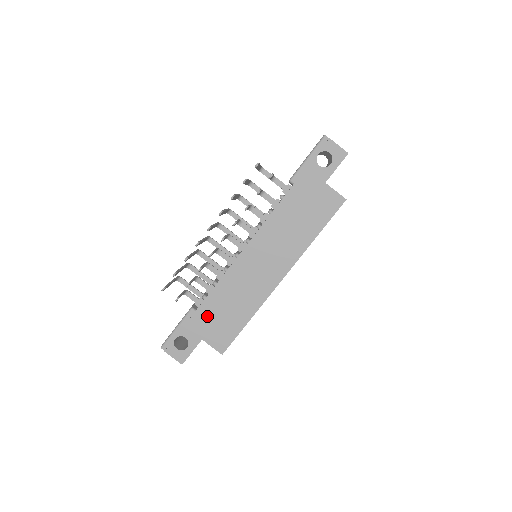
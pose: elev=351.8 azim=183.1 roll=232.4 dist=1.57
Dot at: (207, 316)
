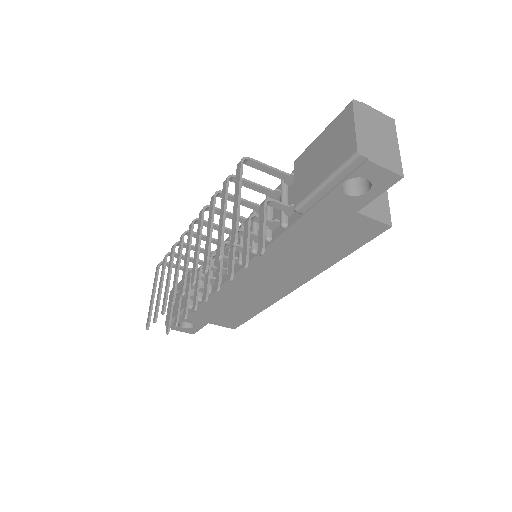
Dot at: (208, 312)
